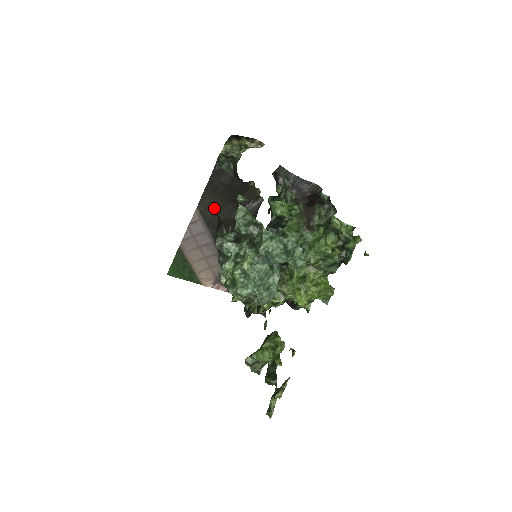
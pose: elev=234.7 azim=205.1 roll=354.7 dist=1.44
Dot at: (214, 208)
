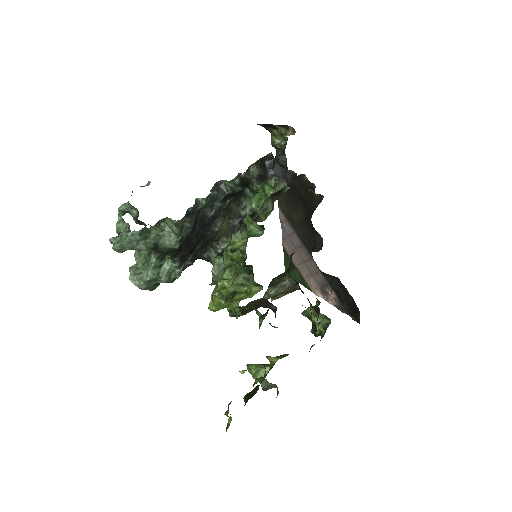
Dot at: occluded
